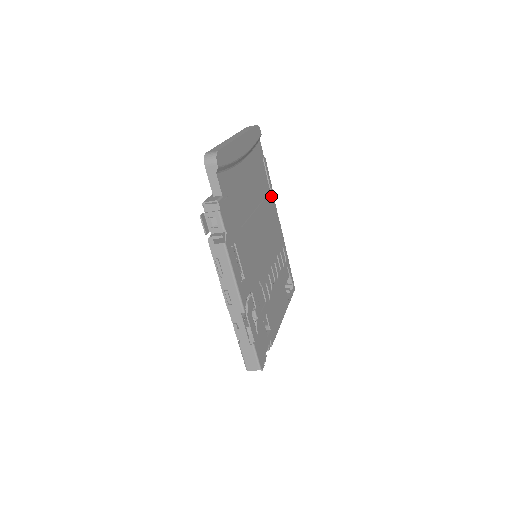
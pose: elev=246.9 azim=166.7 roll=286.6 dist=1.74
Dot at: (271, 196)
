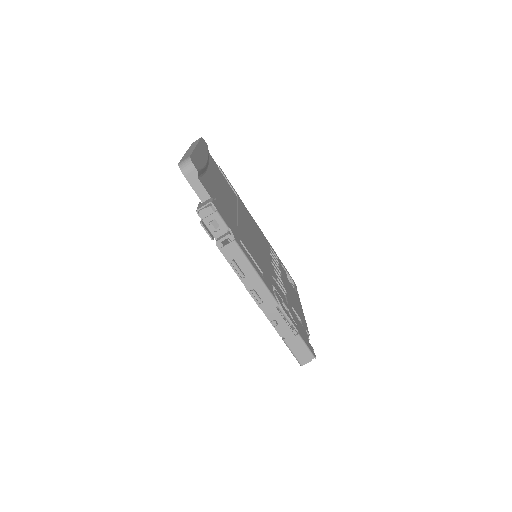
Dot at: (240, 200)
